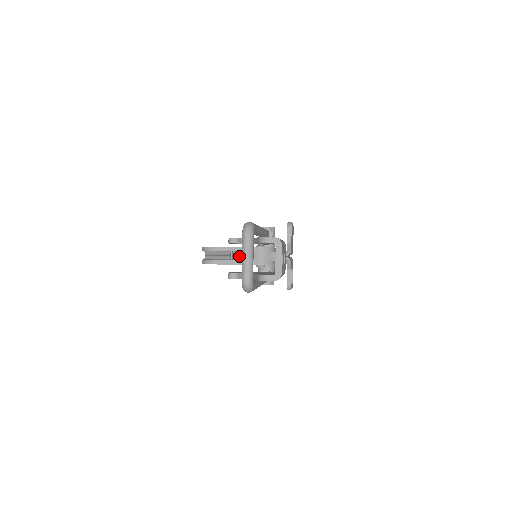
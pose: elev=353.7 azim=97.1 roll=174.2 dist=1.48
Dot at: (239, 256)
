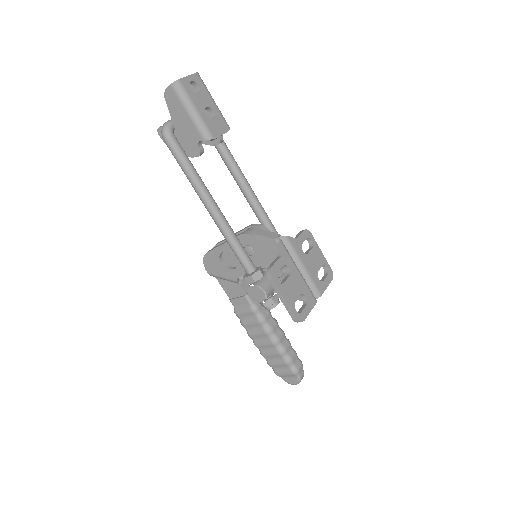
Dot at: (269, 321)
